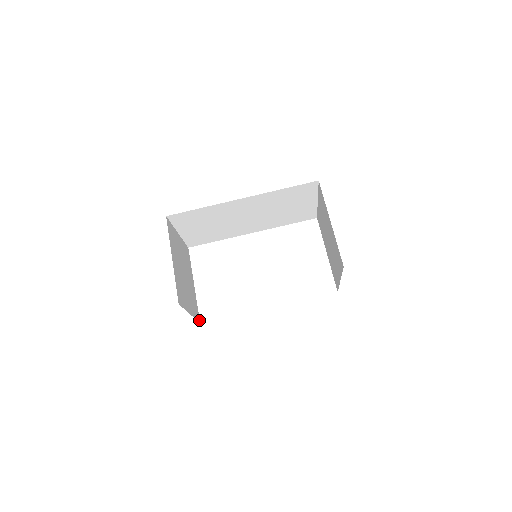
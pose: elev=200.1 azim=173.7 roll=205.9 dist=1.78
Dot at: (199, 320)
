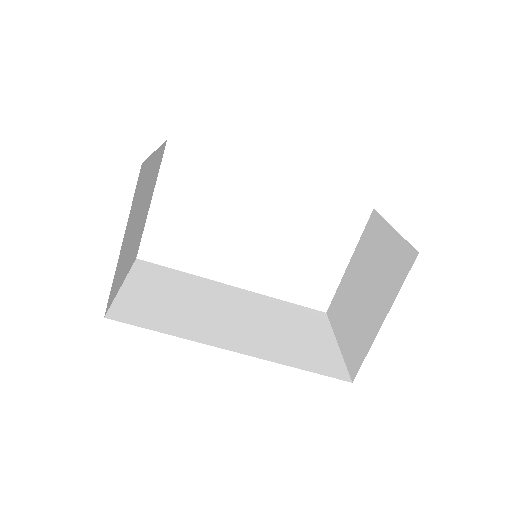
Dot at: (136, 255)
